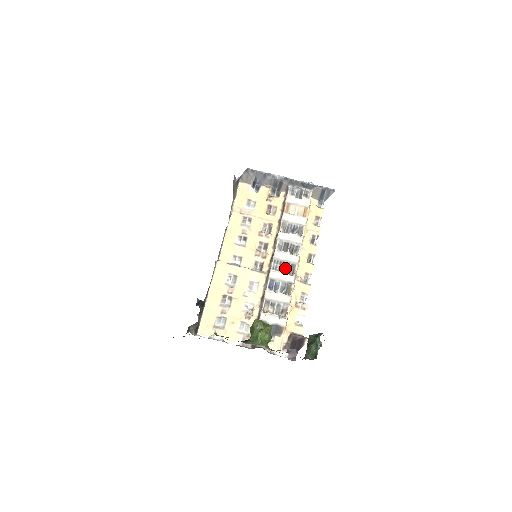
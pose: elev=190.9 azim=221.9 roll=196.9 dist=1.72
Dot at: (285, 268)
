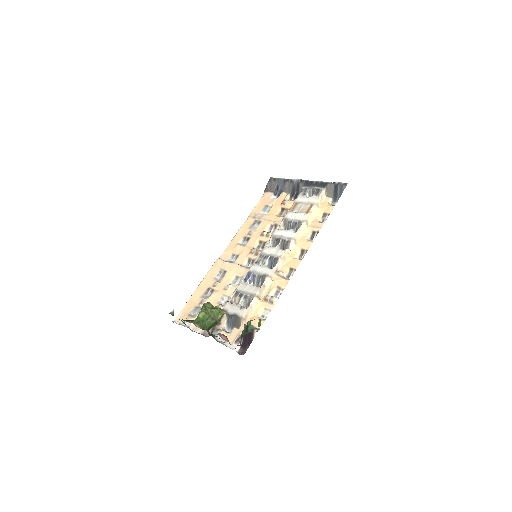
Dot at: (269, 262)
